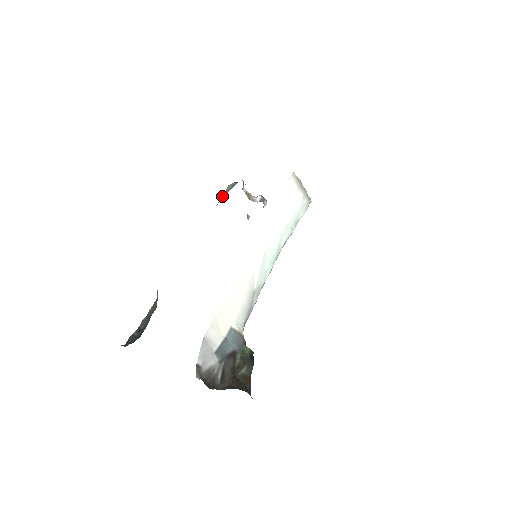
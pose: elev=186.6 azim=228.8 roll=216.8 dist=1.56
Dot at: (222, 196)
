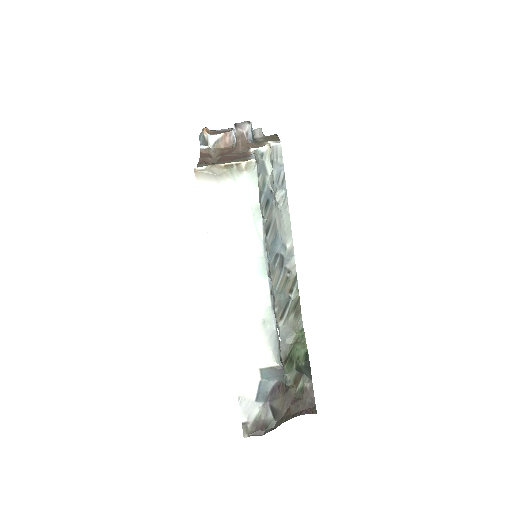
Dot at: occluded
